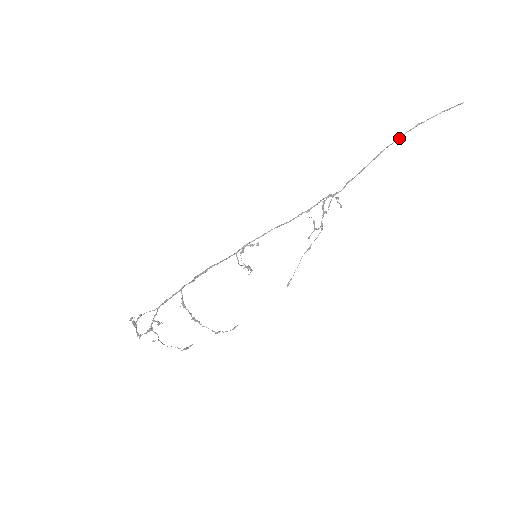
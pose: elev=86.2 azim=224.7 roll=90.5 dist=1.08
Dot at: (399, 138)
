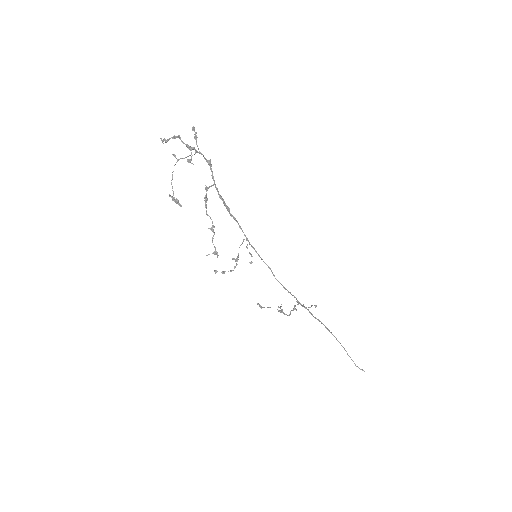
Dot at: occluded
